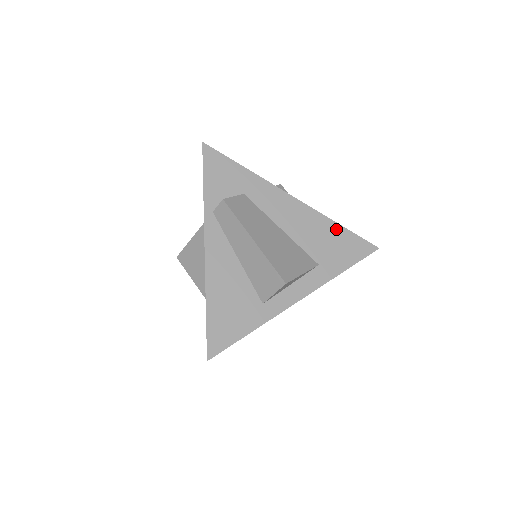
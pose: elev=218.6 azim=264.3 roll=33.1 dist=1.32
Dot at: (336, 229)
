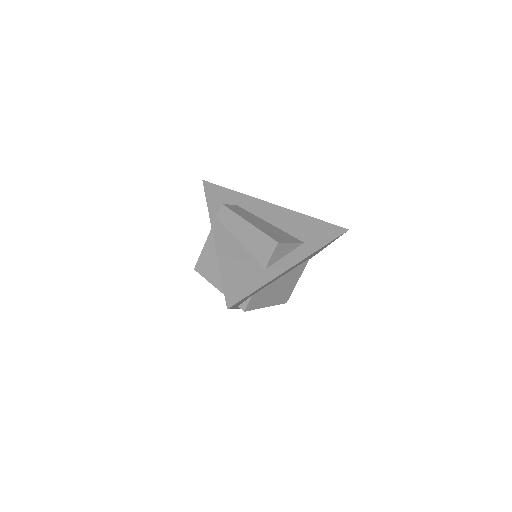
Dot at: (312, 221)
